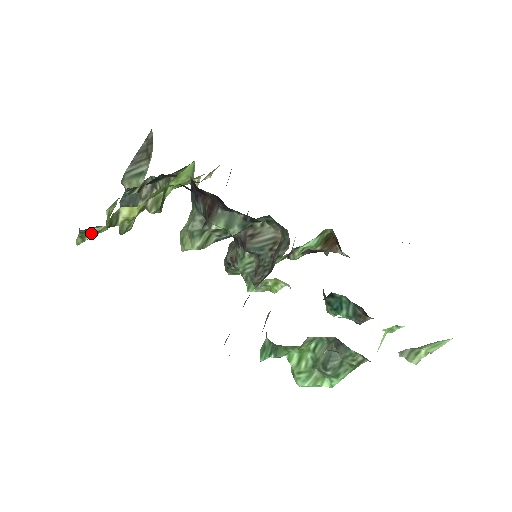
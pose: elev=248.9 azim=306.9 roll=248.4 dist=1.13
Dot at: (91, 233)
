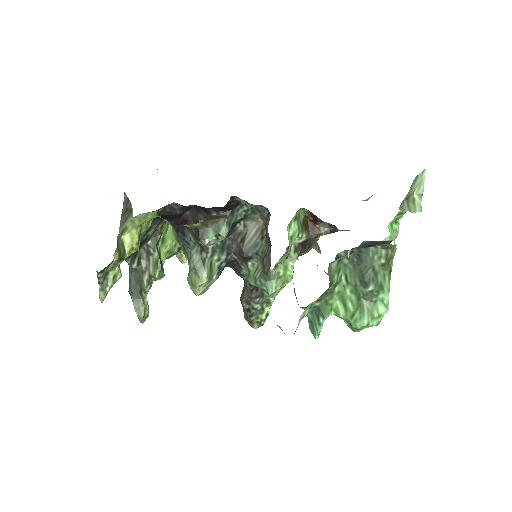
Dot at: (109, 280)
